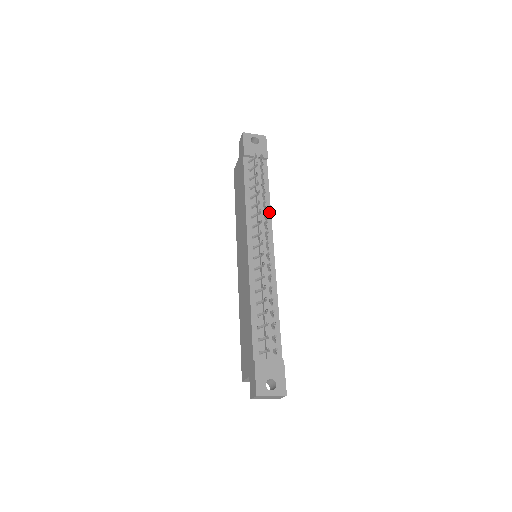
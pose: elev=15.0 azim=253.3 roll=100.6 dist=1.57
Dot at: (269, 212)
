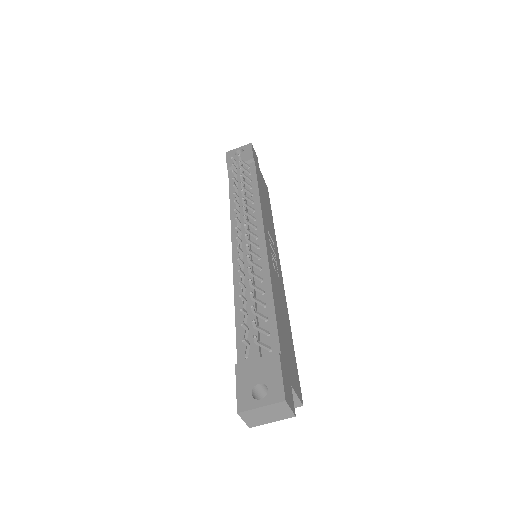
Dot at: (258, 203)
